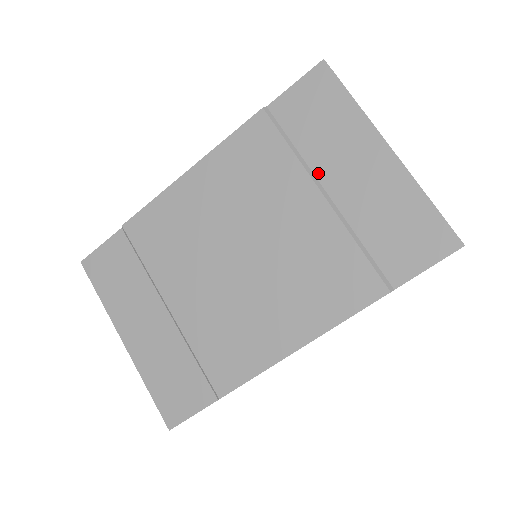
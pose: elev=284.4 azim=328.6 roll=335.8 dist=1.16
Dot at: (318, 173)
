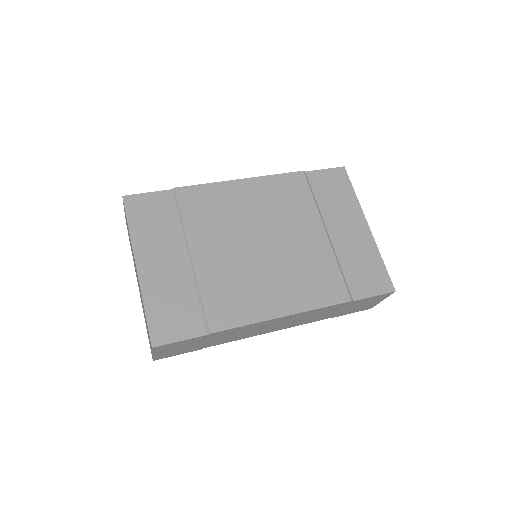
Dot at: (326, 220)
